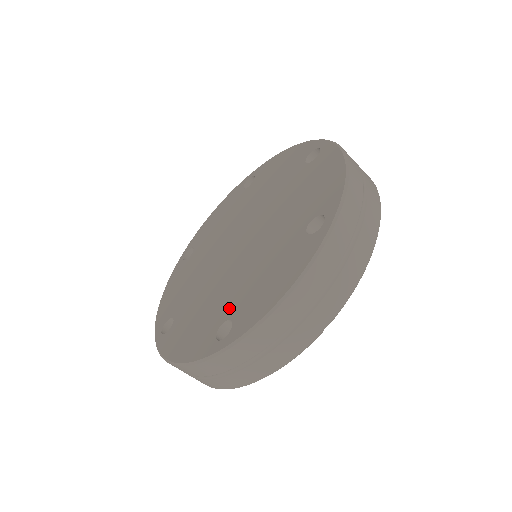
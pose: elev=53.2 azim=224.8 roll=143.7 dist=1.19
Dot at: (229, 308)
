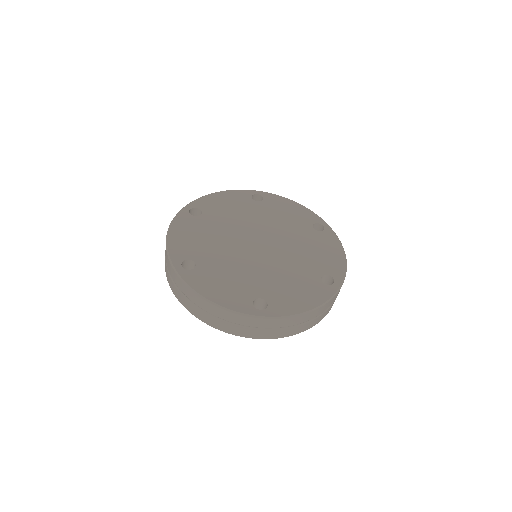
Dot at: (262, 291)
